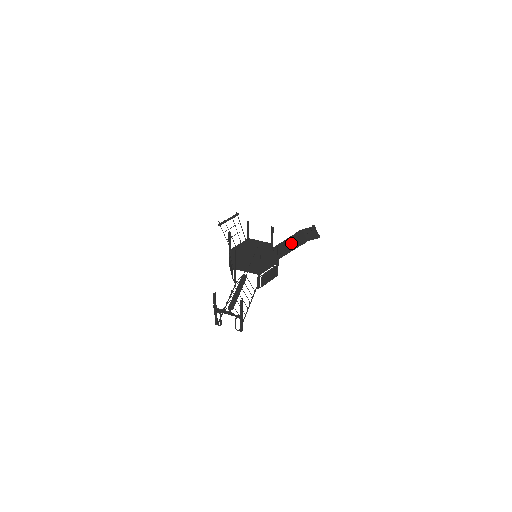
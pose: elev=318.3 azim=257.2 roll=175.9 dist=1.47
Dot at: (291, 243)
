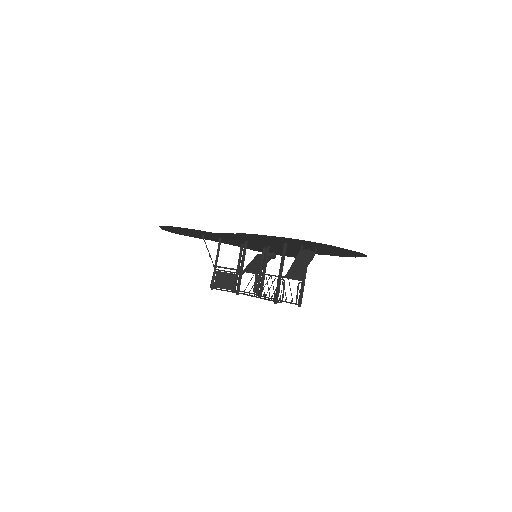
Dot at: (258, 263)
